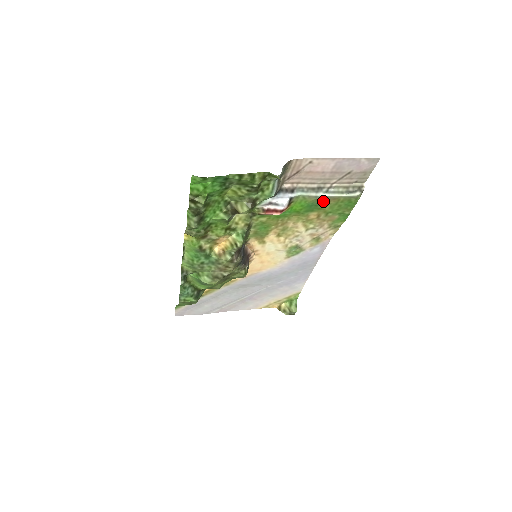
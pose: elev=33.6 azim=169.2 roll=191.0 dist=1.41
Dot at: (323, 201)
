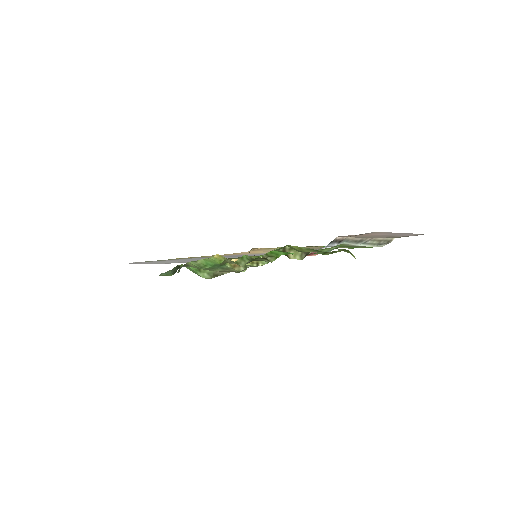
Dot at: (354, 246)
